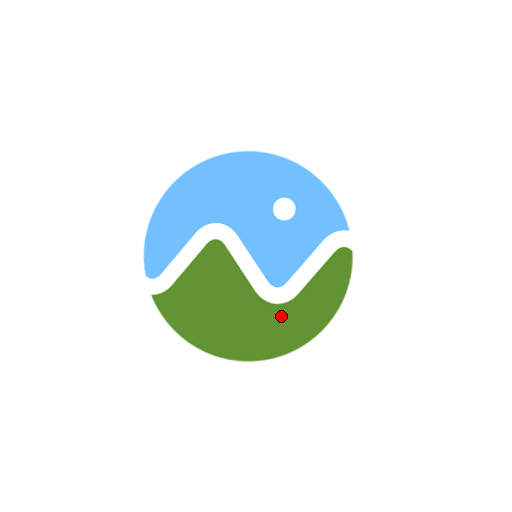
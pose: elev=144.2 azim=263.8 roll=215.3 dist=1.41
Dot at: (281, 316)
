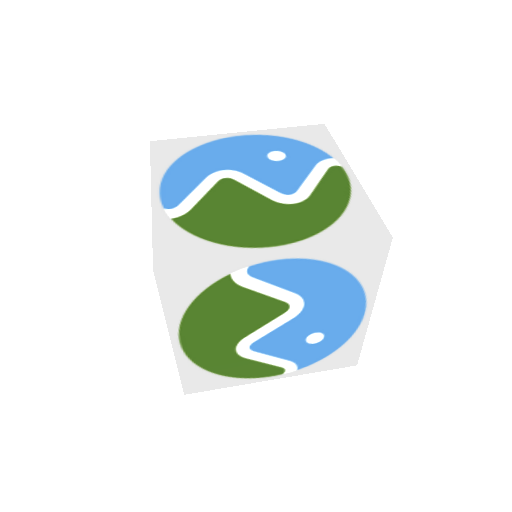
Dot at: (302, 210)
